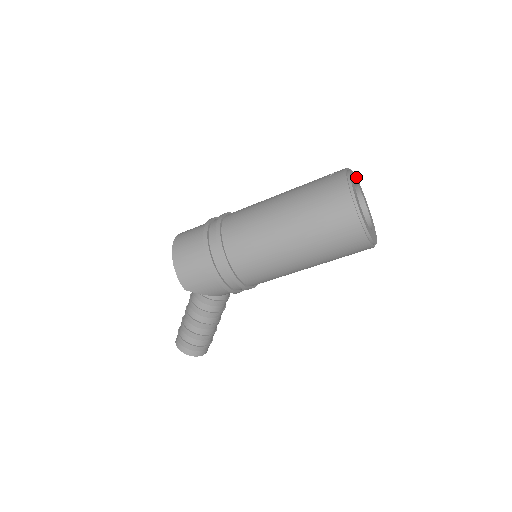
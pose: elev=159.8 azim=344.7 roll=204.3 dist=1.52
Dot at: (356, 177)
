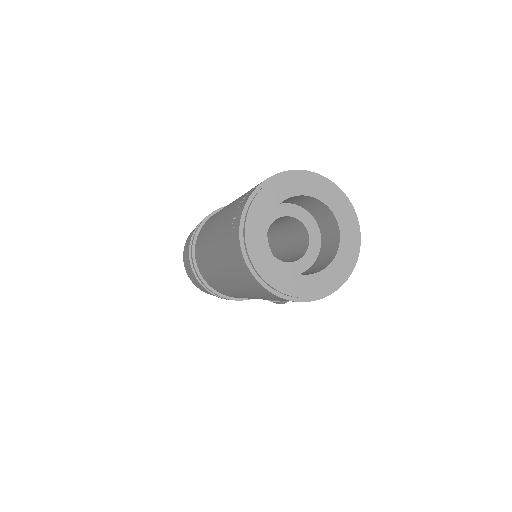
Dot at: (282, 176)
